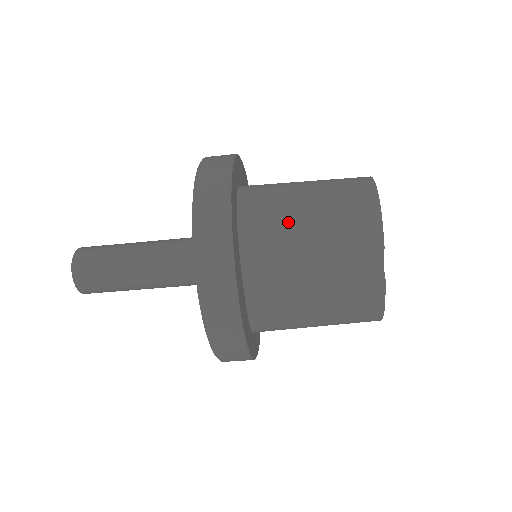
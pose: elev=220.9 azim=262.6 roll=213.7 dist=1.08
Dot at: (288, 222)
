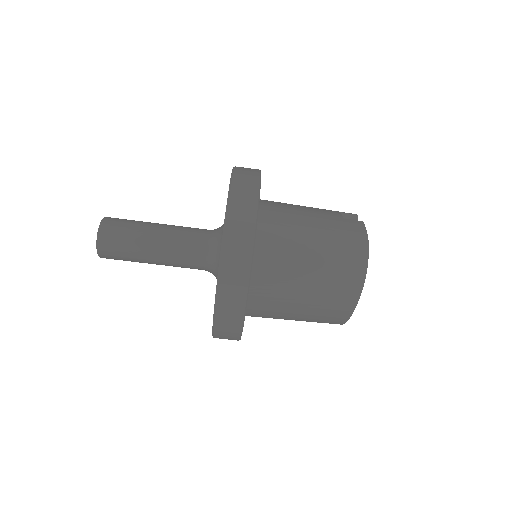
Dot at: occluded
